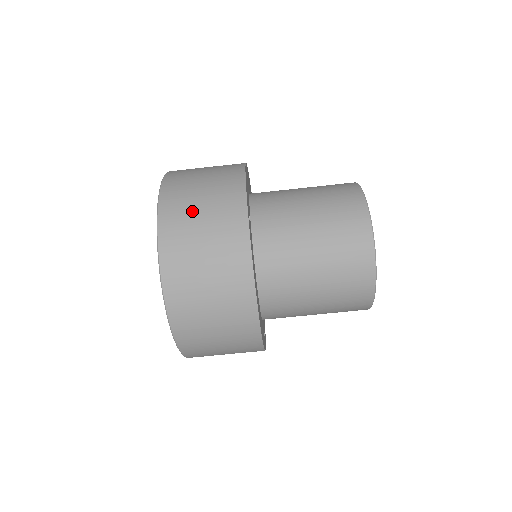
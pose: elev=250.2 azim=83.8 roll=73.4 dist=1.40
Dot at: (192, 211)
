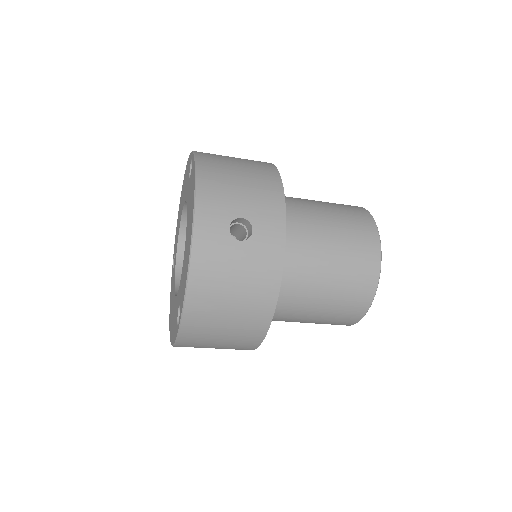
Dot at: (214, 333)
